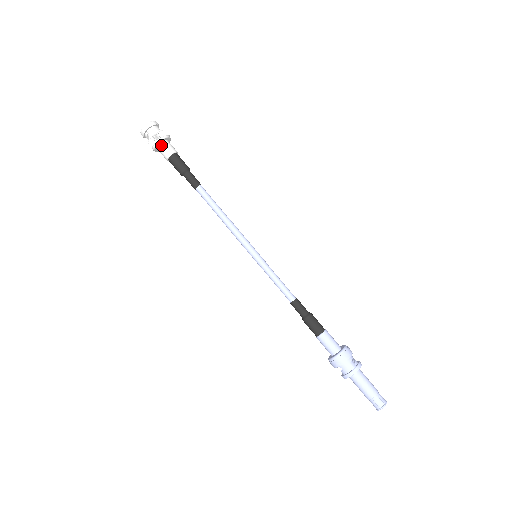
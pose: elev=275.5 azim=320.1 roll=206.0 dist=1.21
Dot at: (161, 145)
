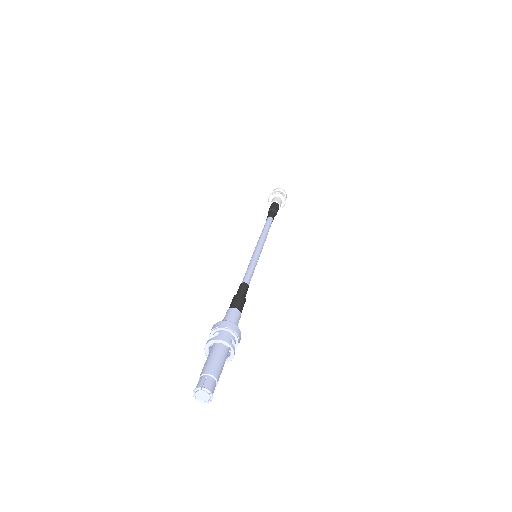
Dot at: (278, 197)
